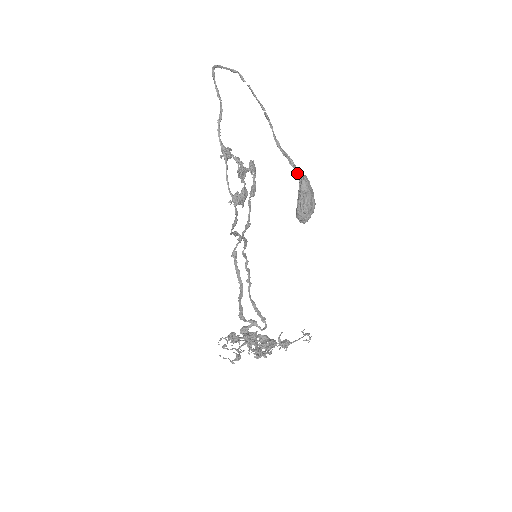
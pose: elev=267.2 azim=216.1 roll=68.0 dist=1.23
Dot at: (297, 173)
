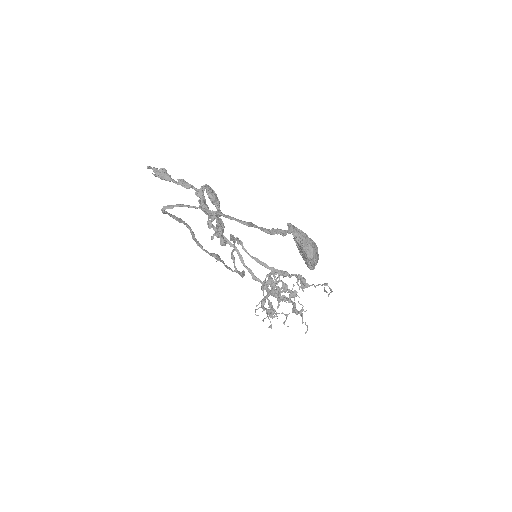
Dot at: (289, 231)
